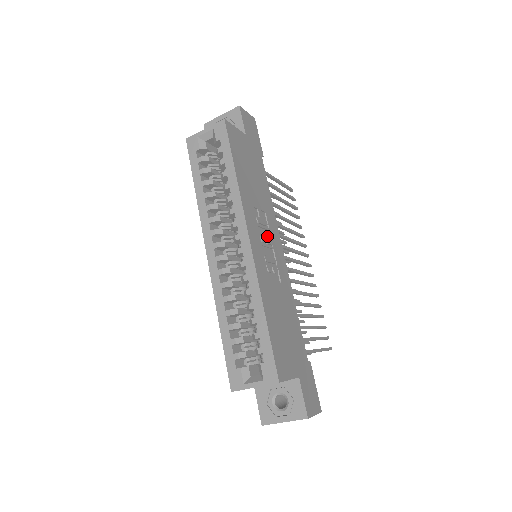
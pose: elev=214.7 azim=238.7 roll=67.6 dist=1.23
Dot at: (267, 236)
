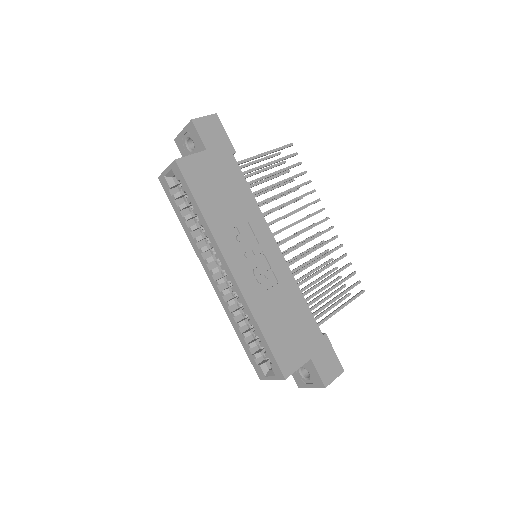
Dot at: (254, 245)
